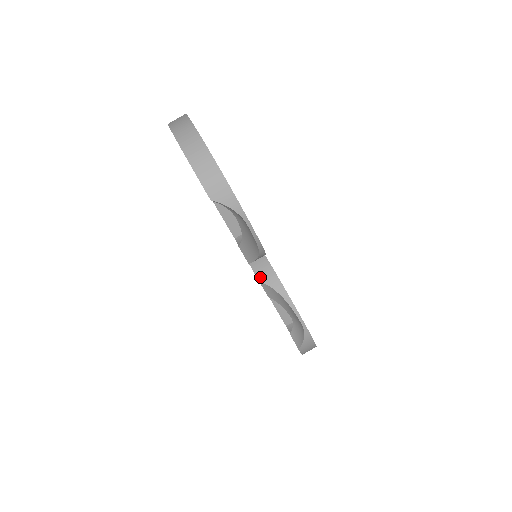
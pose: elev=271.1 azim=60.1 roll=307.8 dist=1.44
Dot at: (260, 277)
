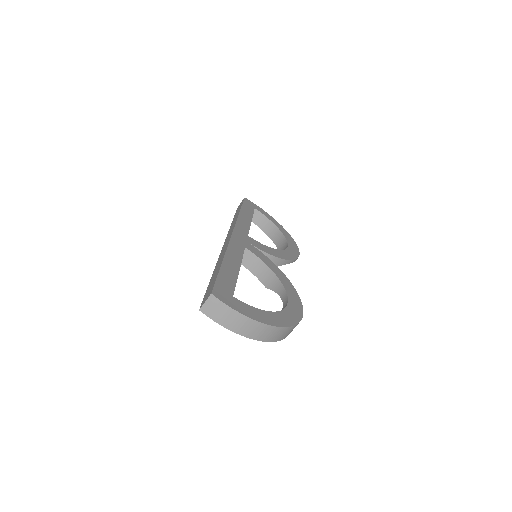
Dot at: occluded
